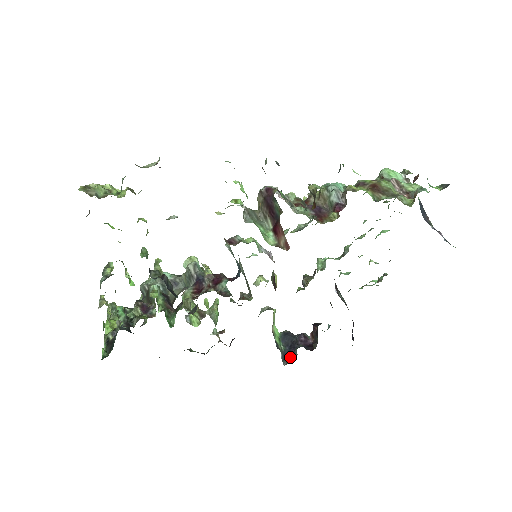
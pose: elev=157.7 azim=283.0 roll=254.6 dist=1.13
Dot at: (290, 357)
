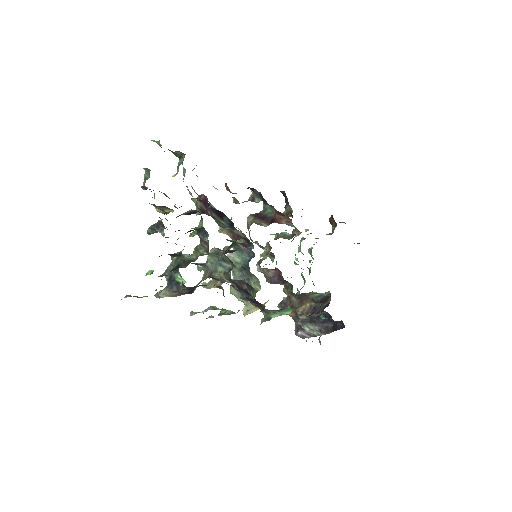
Dot at: (315, 311)
